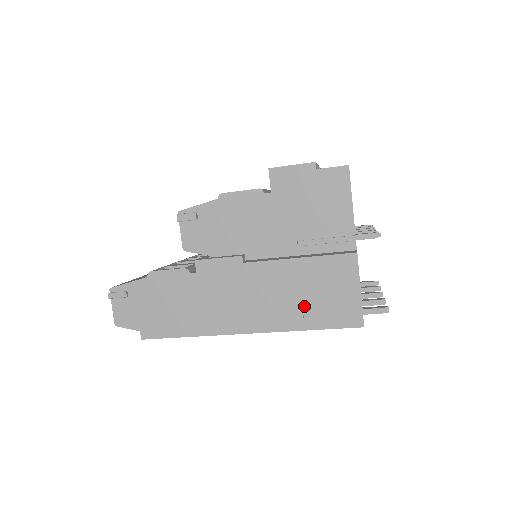
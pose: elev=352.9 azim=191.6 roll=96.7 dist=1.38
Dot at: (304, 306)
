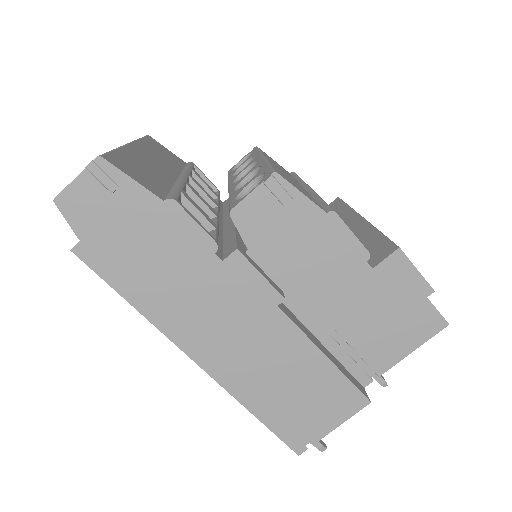
Dot at: (277, 395)
